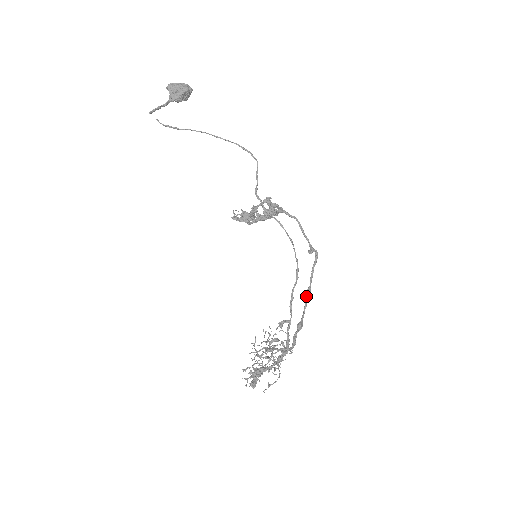
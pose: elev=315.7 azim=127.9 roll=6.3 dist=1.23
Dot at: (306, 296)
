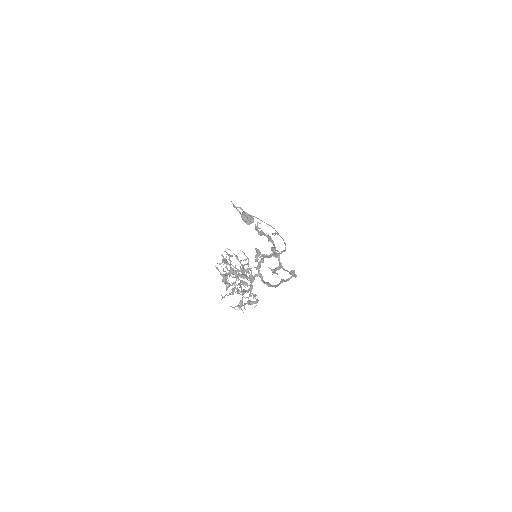
Dot at: (280, 282)
